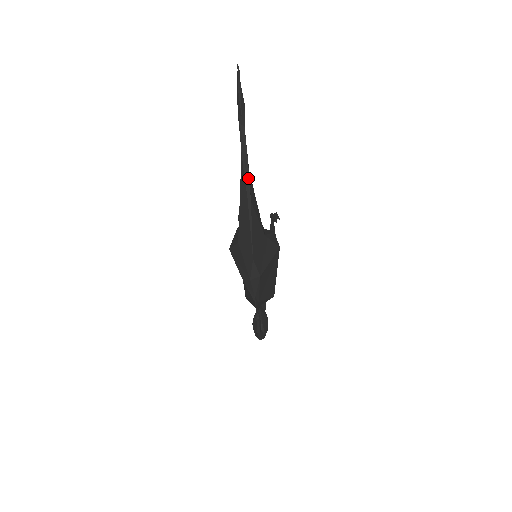
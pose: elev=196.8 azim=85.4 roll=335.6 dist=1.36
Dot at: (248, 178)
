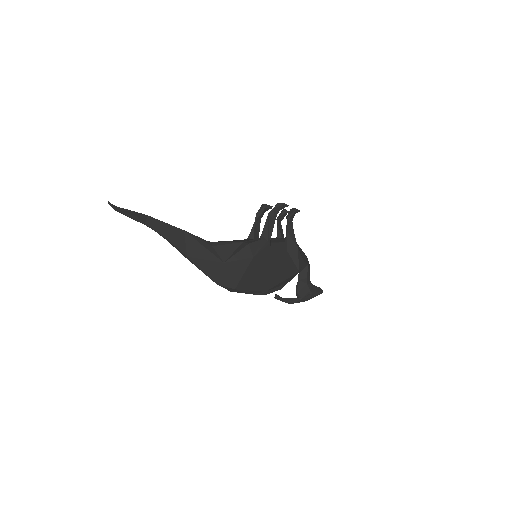
Dot at: (174, 246)
